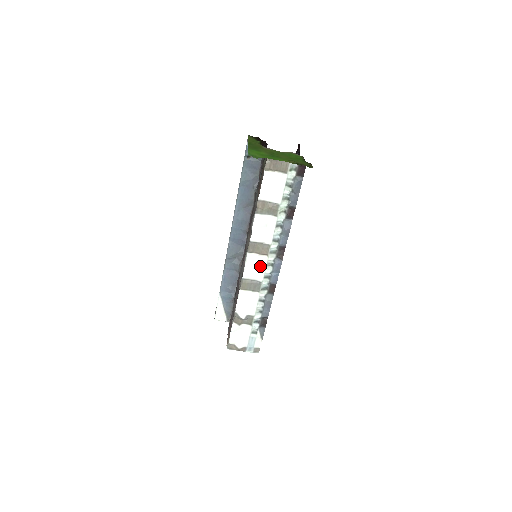
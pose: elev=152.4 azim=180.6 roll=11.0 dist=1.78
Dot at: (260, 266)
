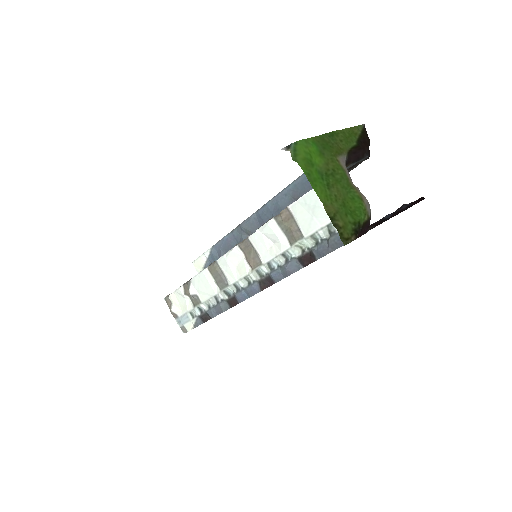
Dot at: (239, 270)
